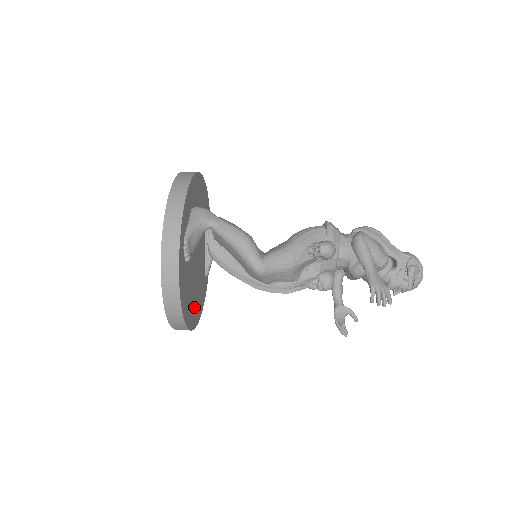
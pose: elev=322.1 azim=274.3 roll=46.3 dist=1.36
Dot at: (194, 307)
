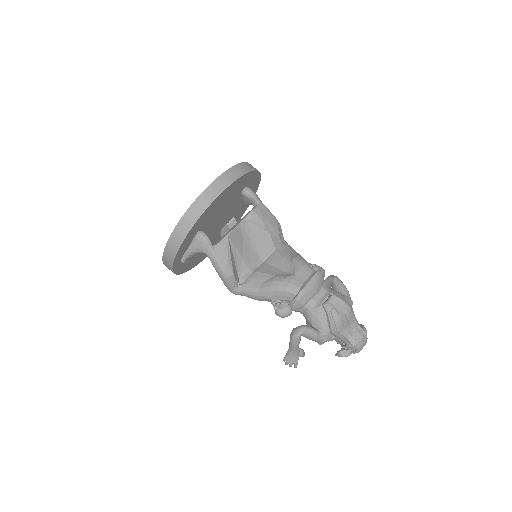
Dot at: (217, 241)
